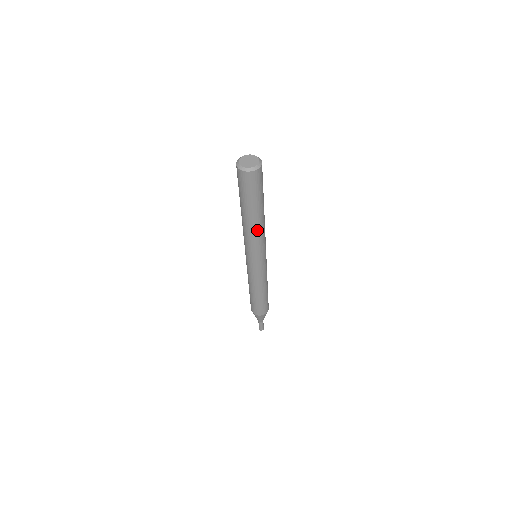
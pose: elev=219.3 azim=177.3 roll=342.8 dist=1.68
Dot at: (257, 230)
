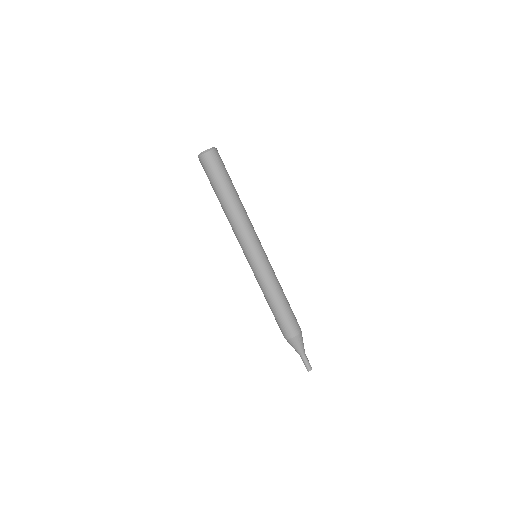
Dot at: (230, 218)
